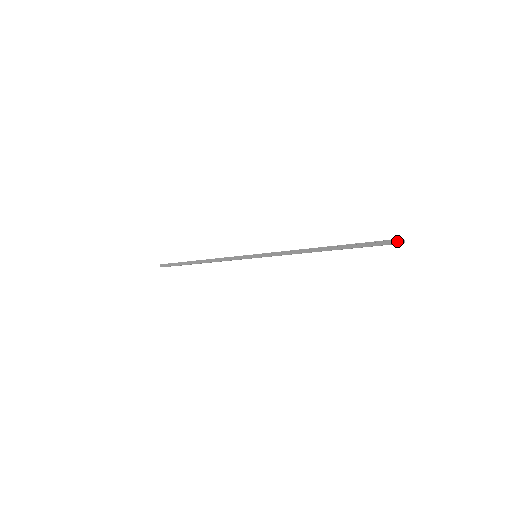
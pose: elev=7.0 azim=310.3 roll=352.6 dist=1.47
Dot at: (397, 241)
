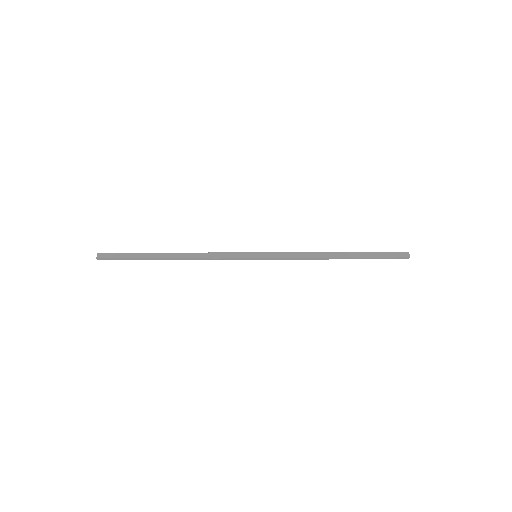
Dot at: (406, 258)
